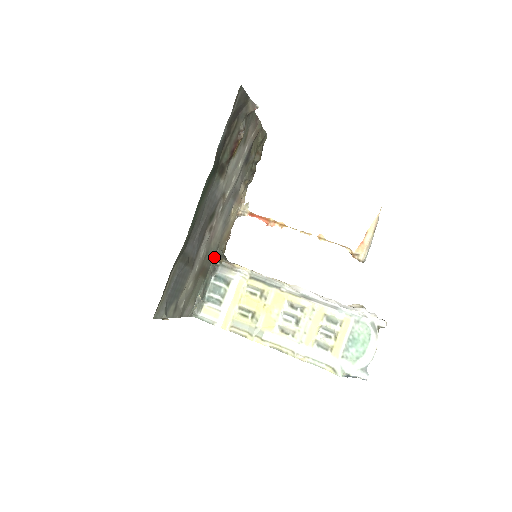
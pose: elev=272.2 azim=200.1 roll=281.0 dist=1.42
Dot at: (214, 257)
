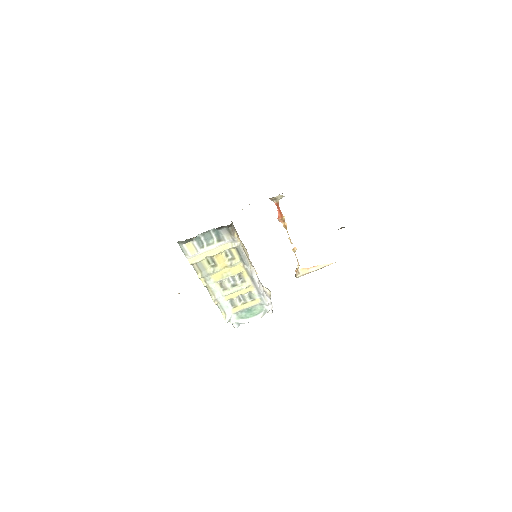
Dot at: occluded
